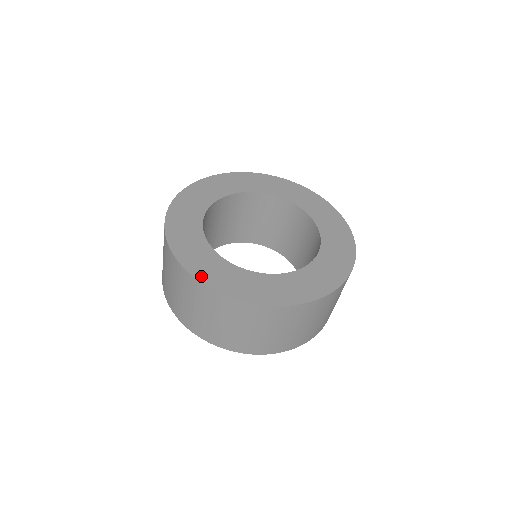
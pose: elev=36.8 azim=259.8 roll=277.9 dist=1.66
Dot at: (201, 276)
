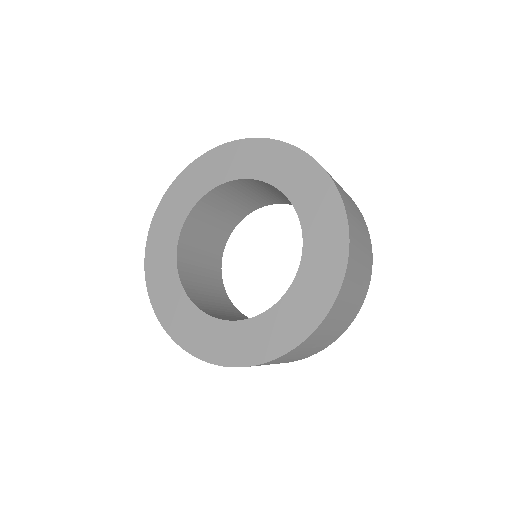
Dot at: (173, 332)
